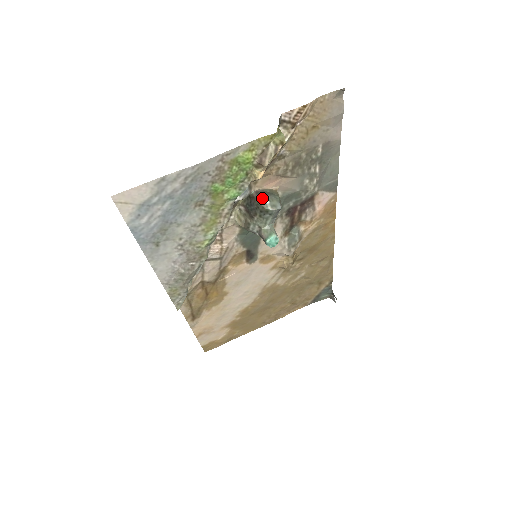
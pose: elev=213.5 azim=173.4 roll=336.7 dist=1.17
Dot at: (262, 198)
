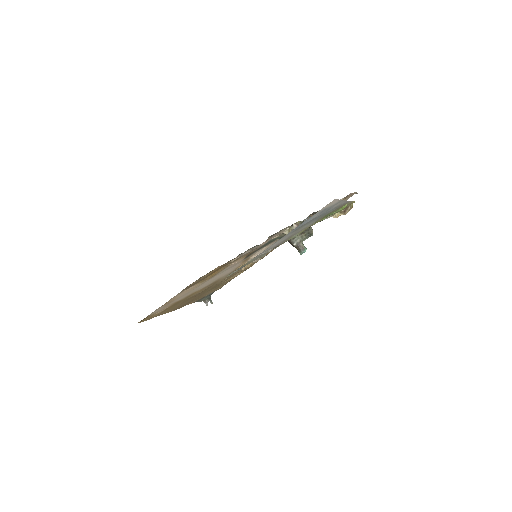
Dot at: occluded
